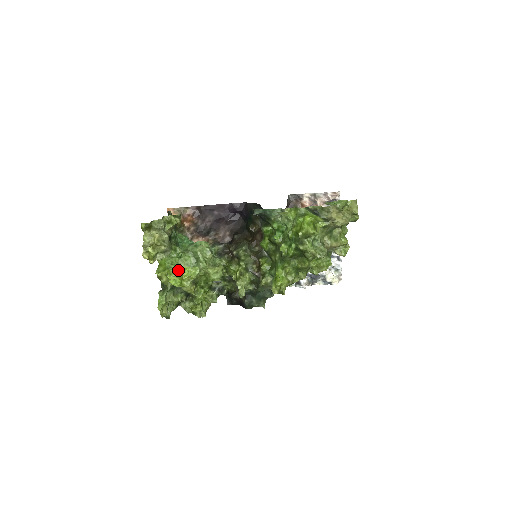
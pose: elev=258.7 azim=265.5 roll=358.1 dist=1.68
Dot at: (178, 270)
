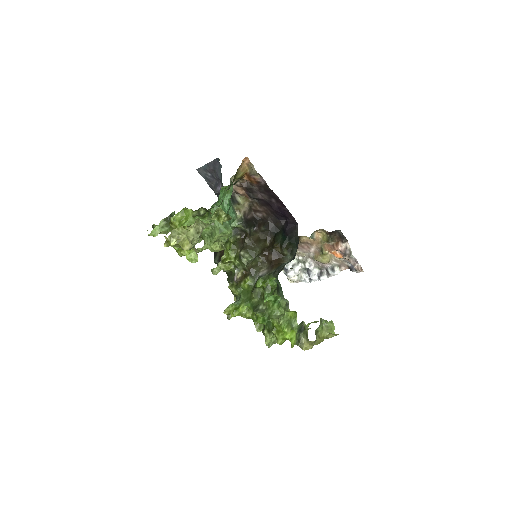
Dot at: occluded
